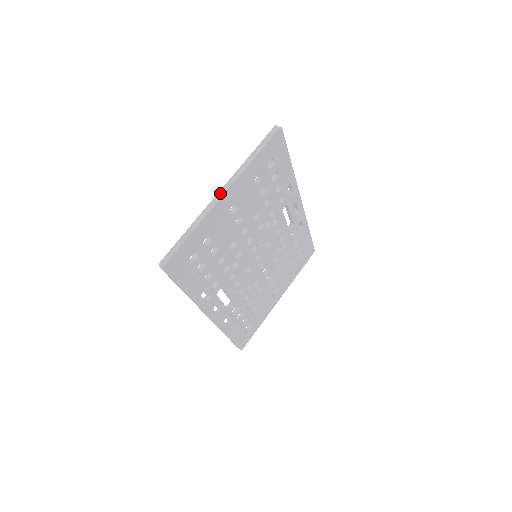
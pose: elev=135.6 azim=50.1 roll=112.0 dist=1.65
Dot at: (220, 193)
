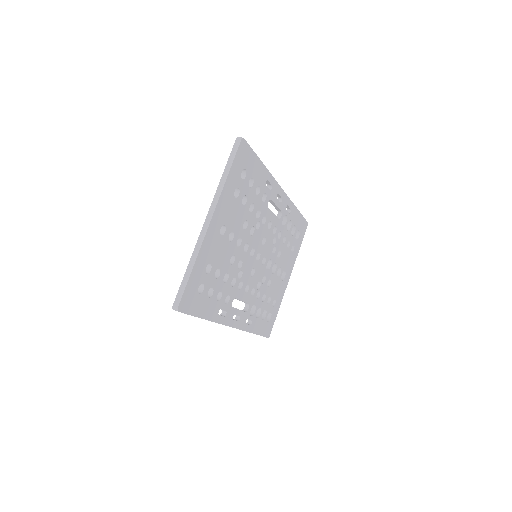
Dot at: (206, 222)
